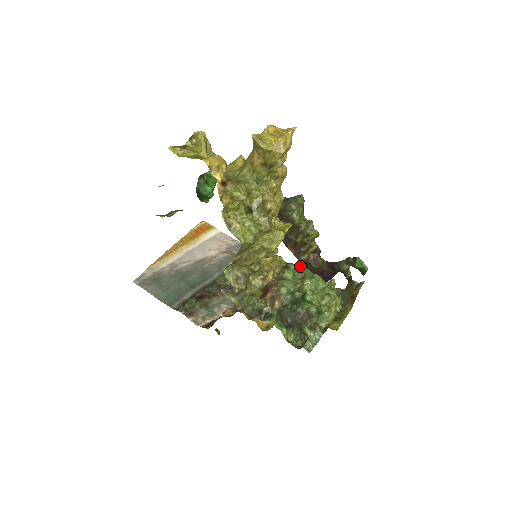
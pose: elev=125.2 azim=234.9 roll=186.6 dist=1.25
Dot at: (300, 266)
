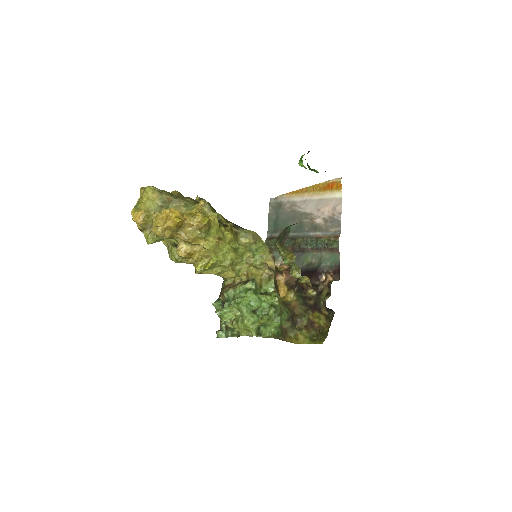
Dot at: (249, 289)
